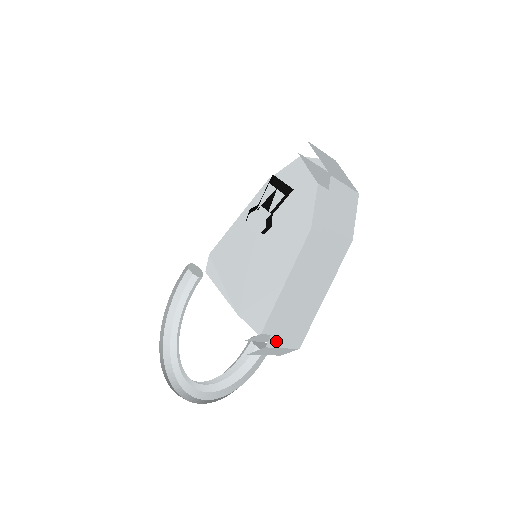
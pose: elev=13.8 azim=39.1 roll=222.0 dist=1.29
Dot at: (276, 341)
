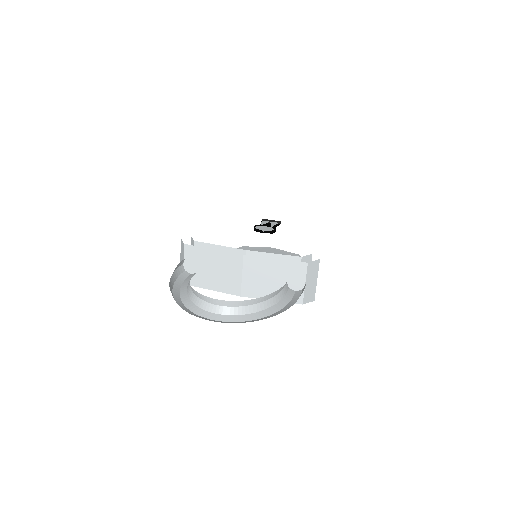
Dot at: occluded
